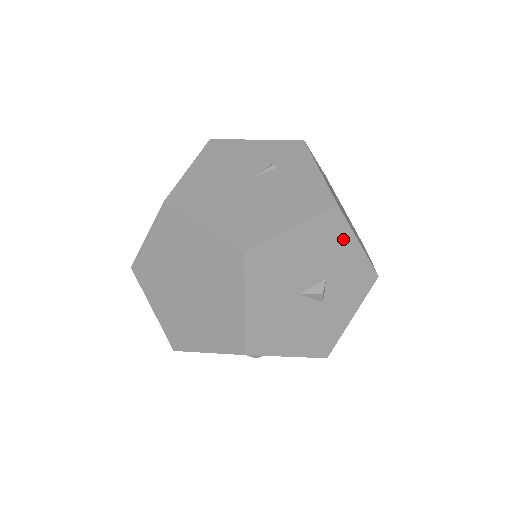
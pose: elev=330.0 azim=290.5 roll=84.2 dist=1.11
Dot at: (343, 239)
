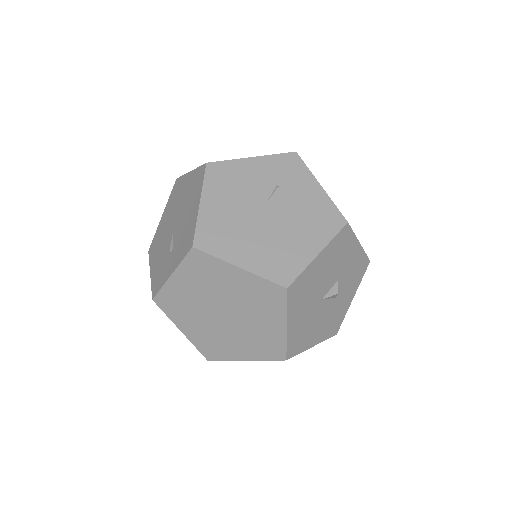
Dot at: (350, 246)
